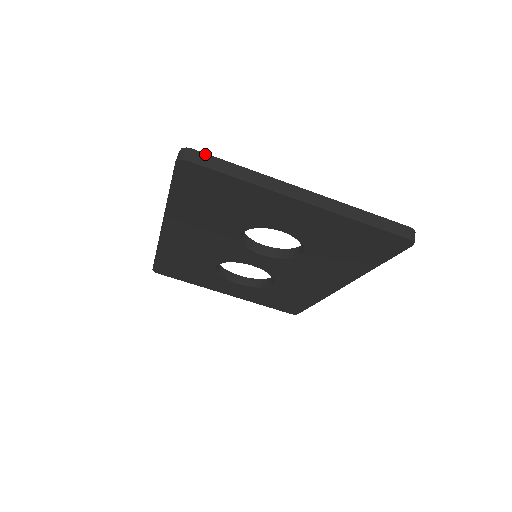
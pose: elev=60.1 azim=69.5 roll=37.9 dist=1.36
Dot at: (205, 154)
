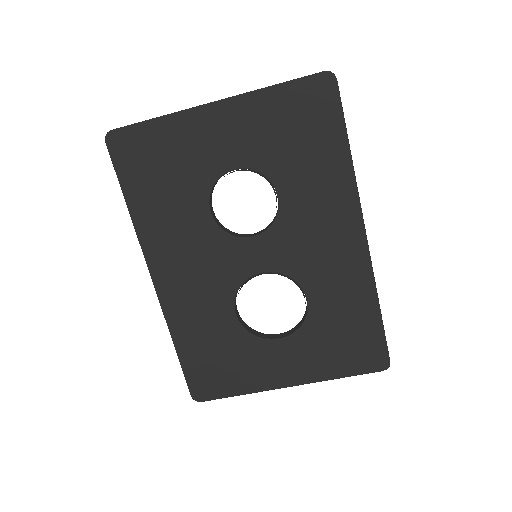
Dot at: occluded
